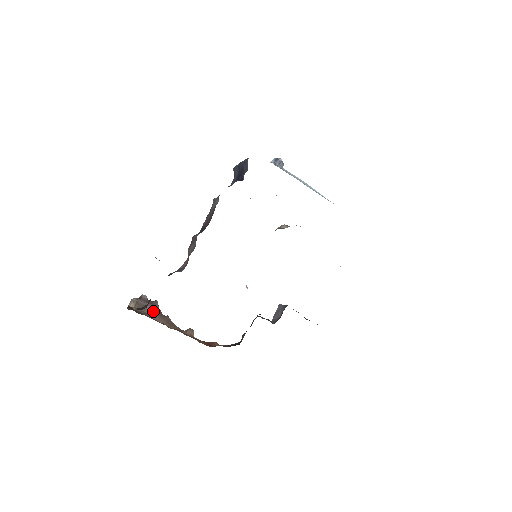
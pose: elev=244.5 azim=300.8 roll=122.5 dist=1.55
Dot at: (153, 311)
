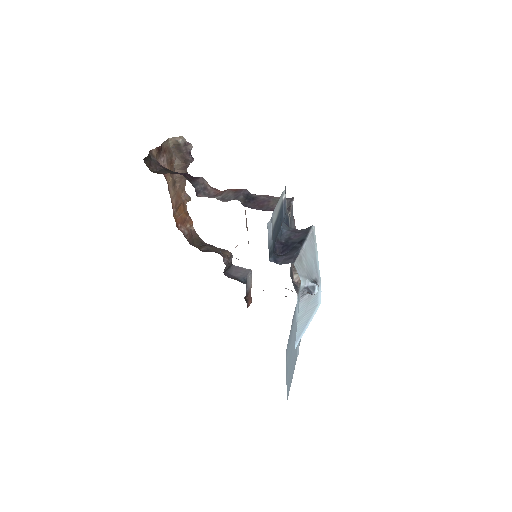
Dot at: (182, 161)
